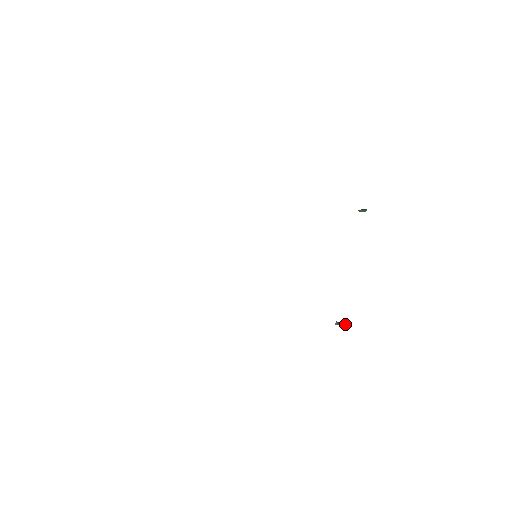
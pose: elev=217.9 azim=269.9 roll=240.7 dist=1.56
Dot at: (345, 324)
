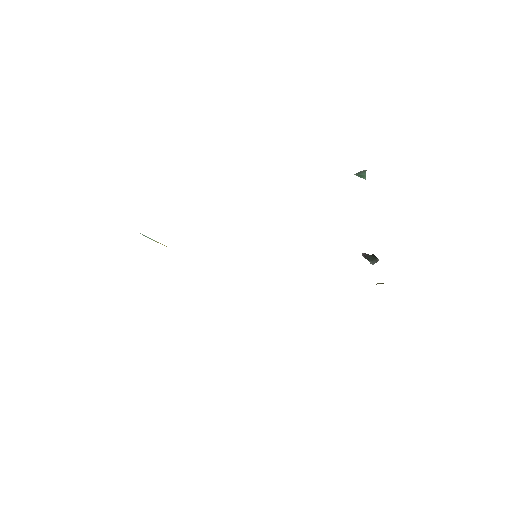
Dot at: (370, 261)
